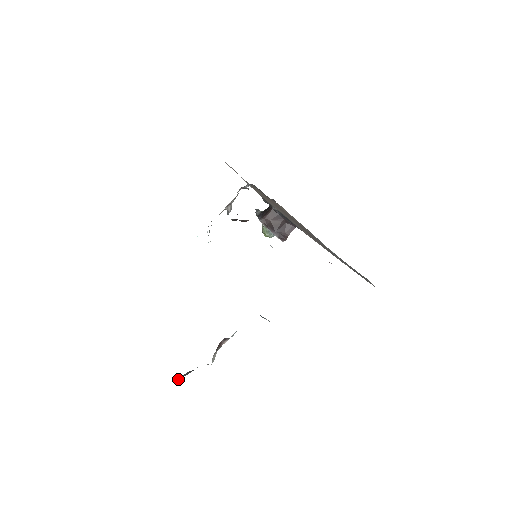
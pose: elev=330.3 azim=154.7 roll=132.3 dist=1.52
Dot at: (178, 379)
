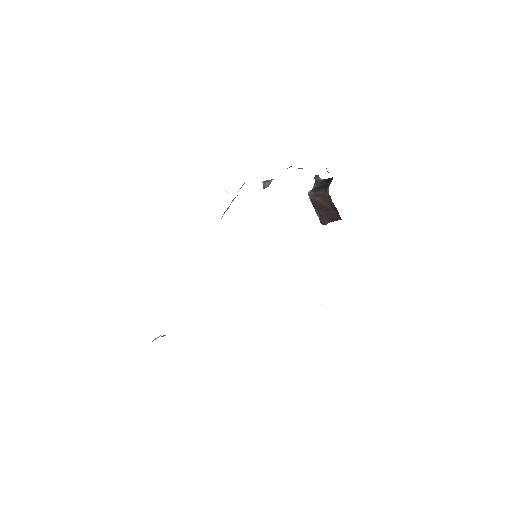
Dot at: occluded
